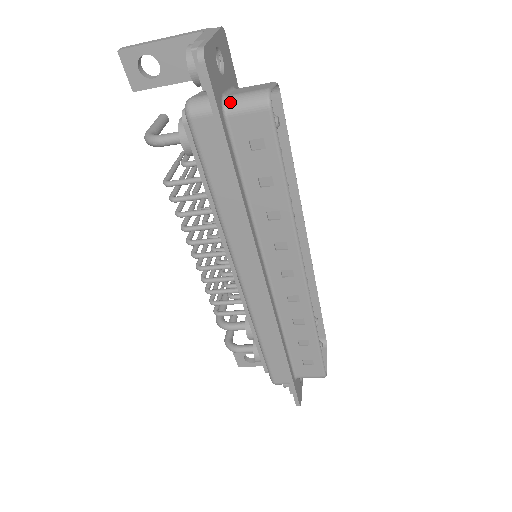
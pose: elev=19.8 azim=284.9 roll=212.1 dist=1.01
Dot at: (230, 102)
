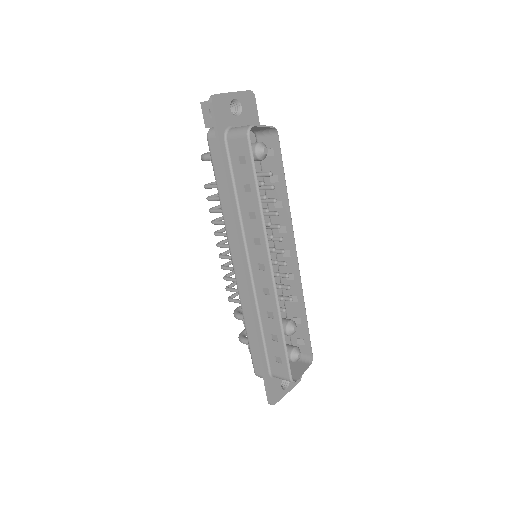
Dot at: (230, 131)
